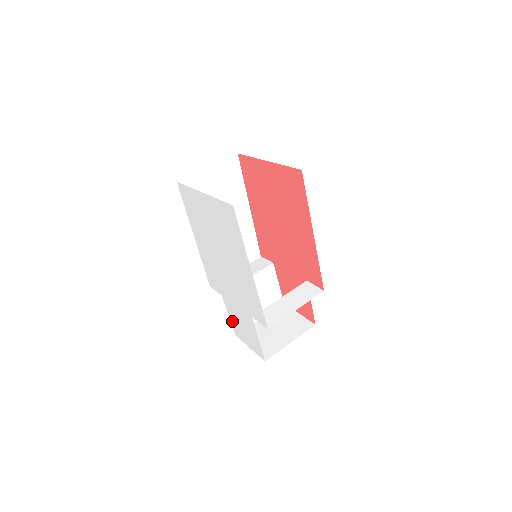
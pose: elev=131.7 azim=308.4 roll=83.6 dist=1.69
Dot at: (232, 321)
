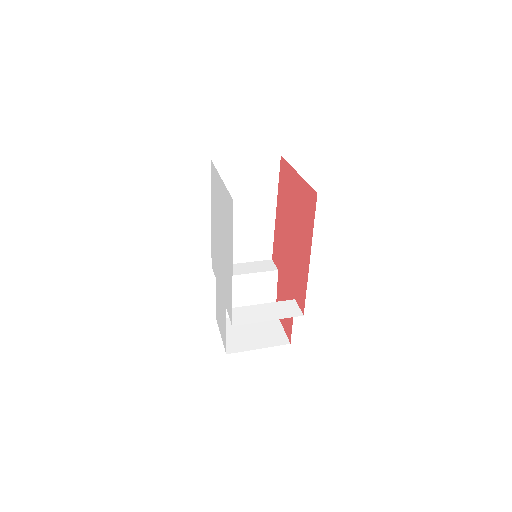
Dot at: (217, 305)
